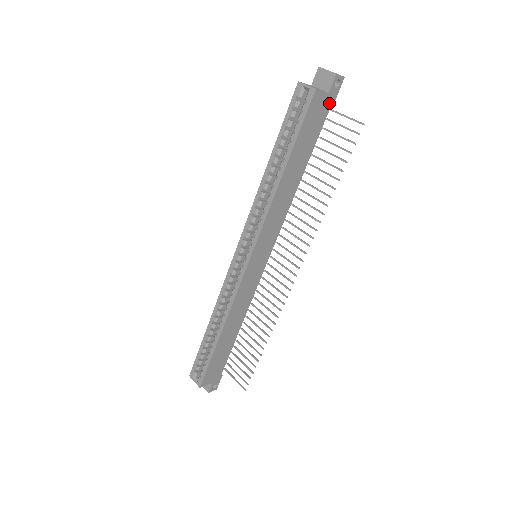
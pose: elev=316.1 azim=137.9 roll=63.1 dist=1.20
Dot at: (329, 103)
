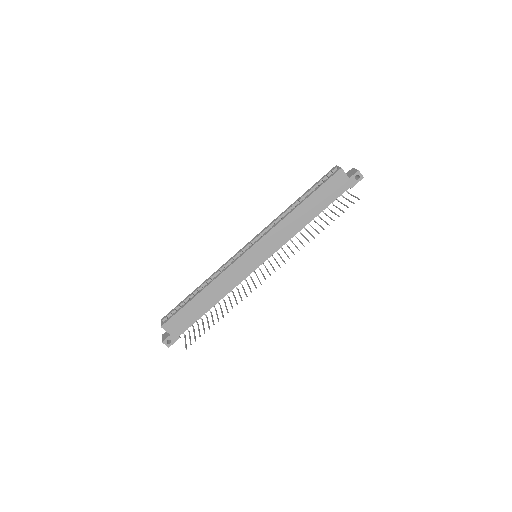
Dot at: (348, 185)
